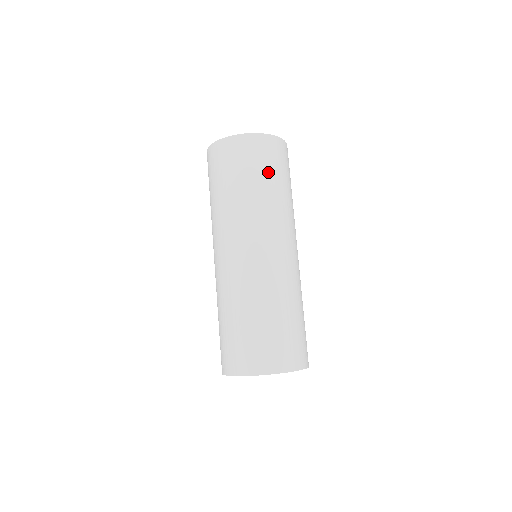
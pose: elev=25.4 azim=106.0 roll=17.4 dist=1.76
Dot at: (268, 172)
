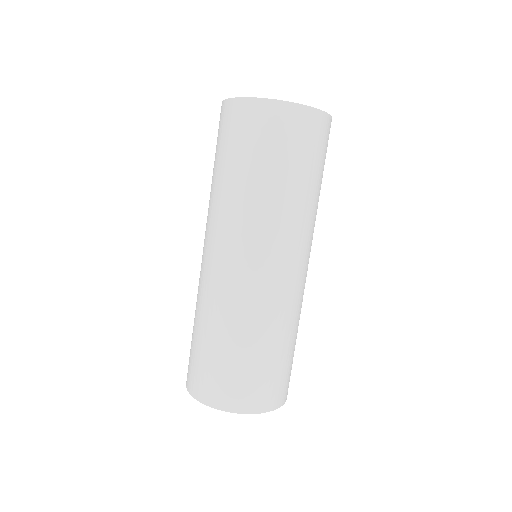
Dot at: (315, 167)
